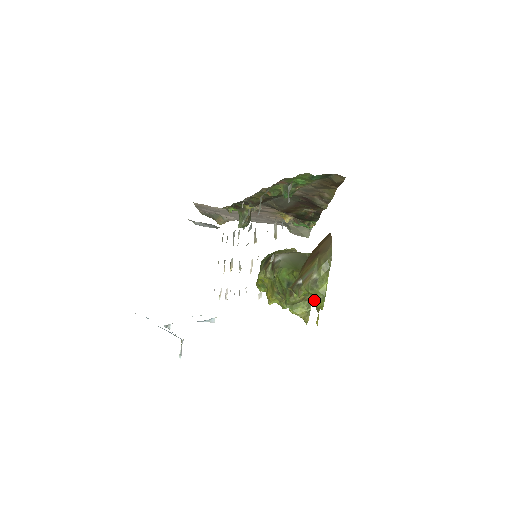
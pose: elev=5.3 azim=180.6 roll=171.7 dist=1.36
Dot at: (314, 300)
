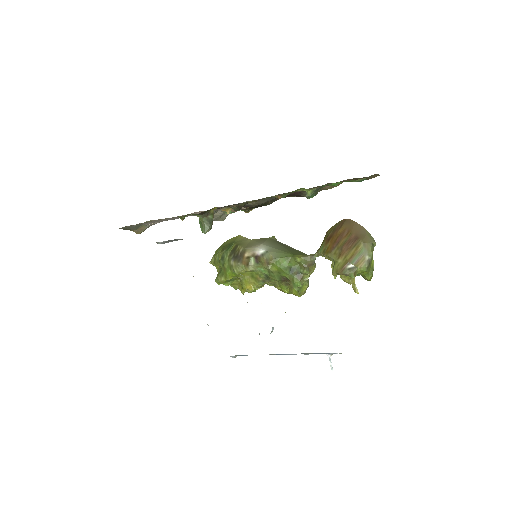
Dot at: (365, 276)
